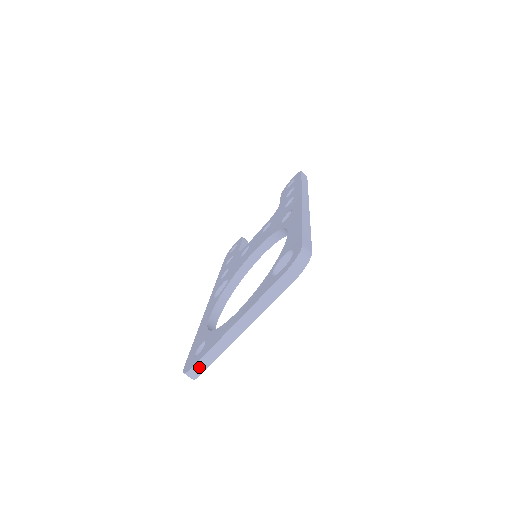
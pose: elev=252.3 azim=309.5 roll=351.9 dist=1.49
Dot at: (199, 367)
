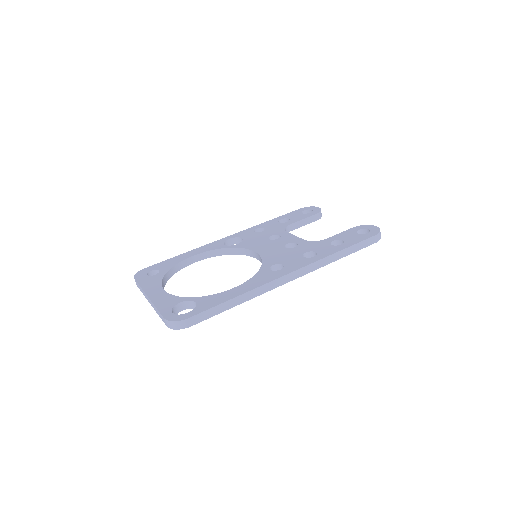
Dot at: (136, 283)
